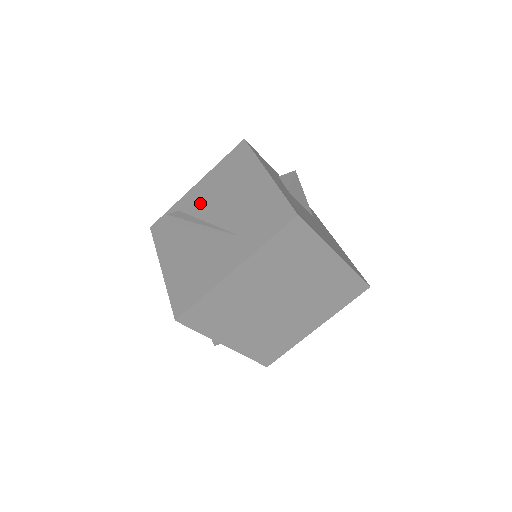
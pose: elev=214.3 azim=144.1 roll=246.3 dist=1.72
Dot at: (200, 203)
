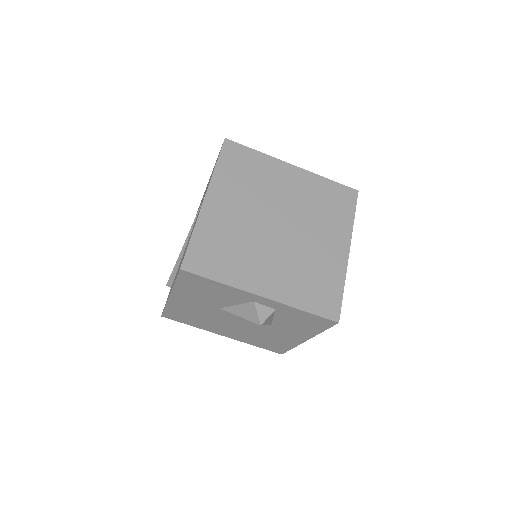
Dot at: occluded
